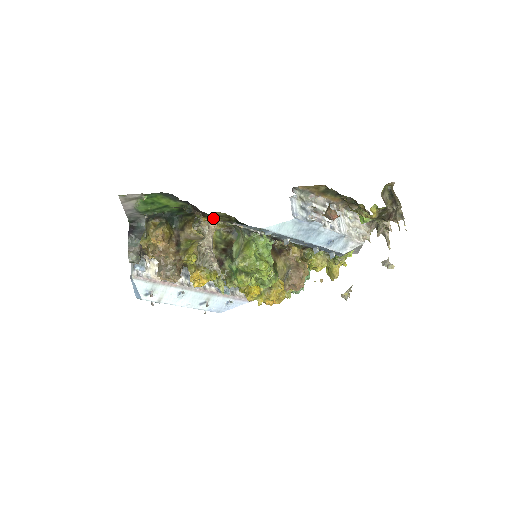
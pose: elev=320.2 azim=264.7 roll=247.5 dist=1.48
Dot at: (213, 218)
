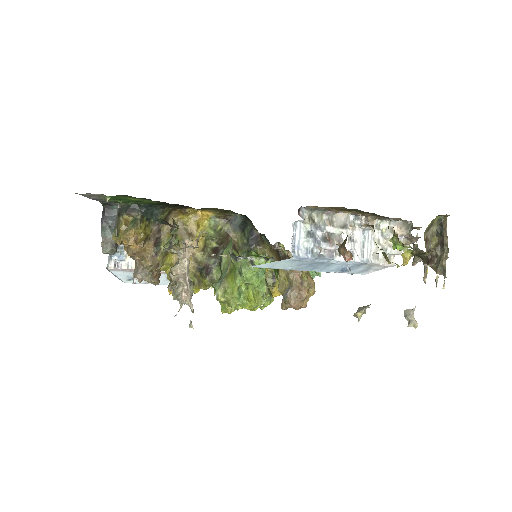
Dot at: (204, 209)
